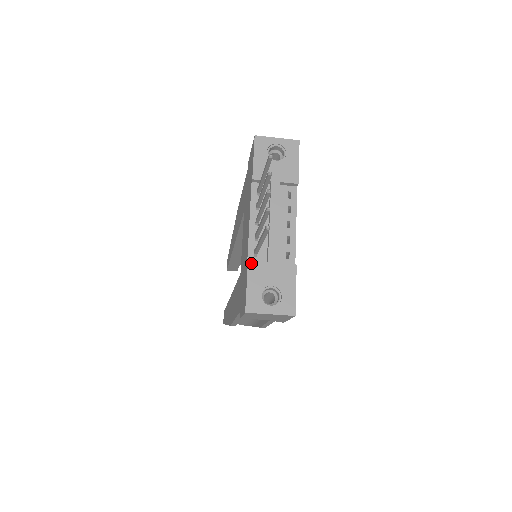
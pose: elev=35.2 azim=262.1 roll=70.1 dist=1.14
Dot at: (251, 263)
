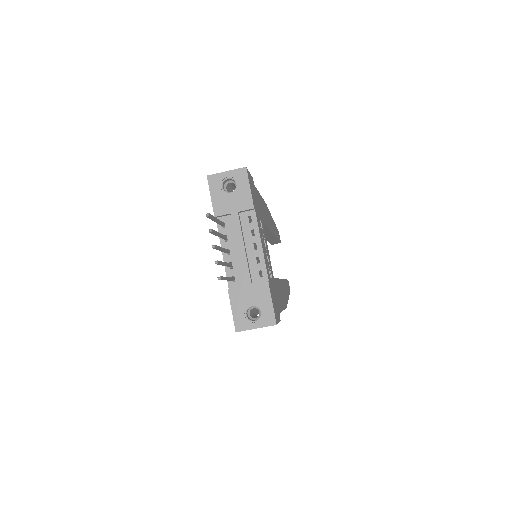
Dot at: (231, 290)
